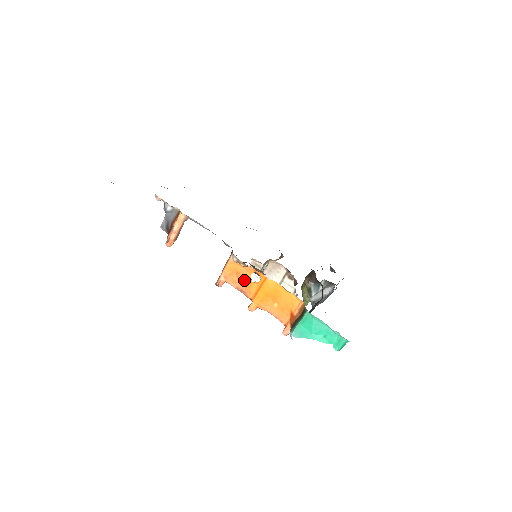
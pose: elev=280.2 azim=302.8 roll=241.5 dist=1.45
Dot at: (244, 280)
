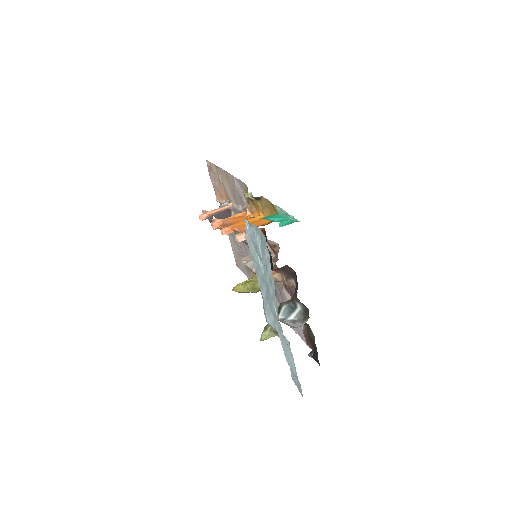
Dot at: (238, 220)
